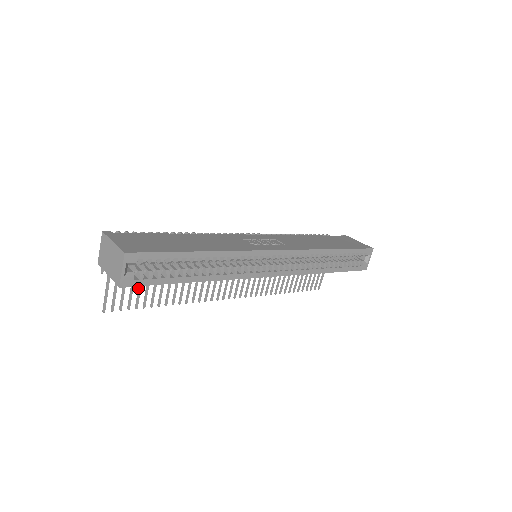
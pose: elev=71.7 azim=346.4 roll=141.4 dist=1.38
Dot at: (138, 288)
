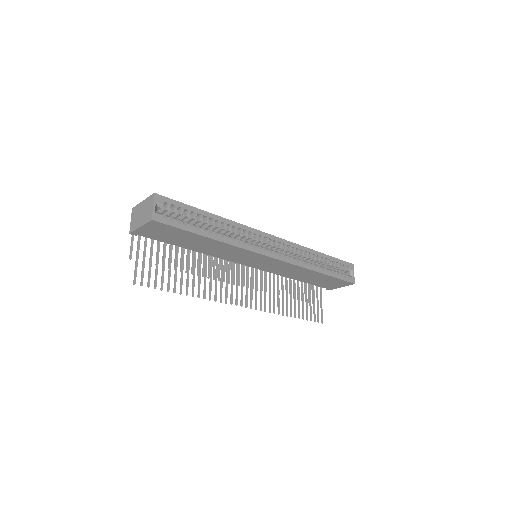
Dot at: (162, 271)
